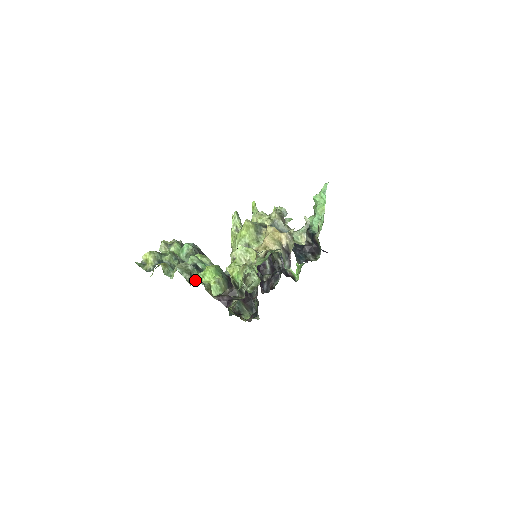
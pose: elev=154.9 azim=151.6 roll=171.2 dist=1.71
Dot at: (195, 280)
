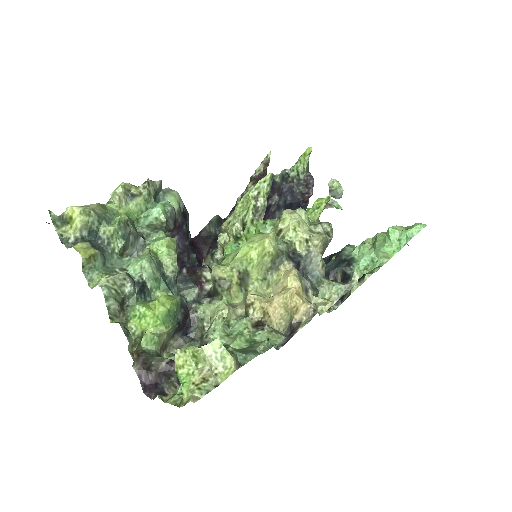
Dot at: (125, 312)
